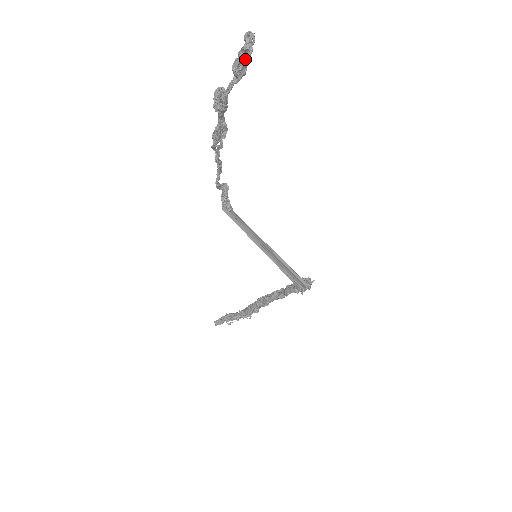
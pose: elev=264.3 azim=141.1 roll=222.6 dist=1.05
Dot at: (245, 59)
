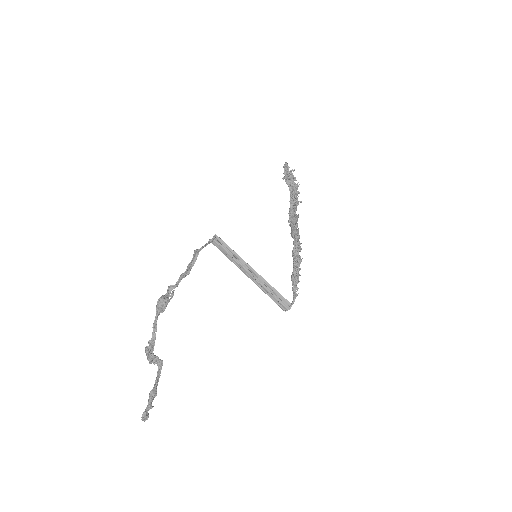
Dot at: (151, 405)
